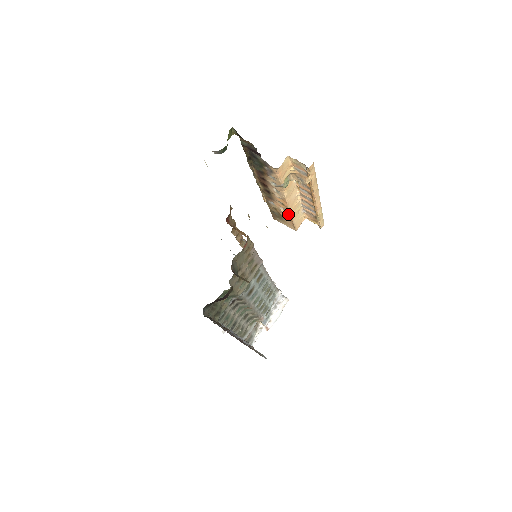
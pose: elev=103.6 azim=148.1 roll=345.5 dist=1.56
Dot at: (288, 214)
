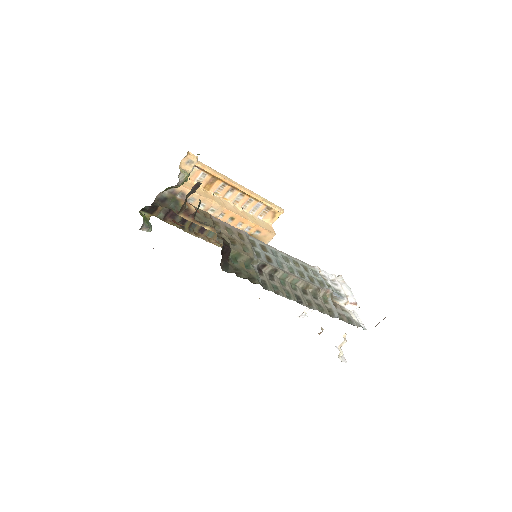
Dot at: (247, 224)
